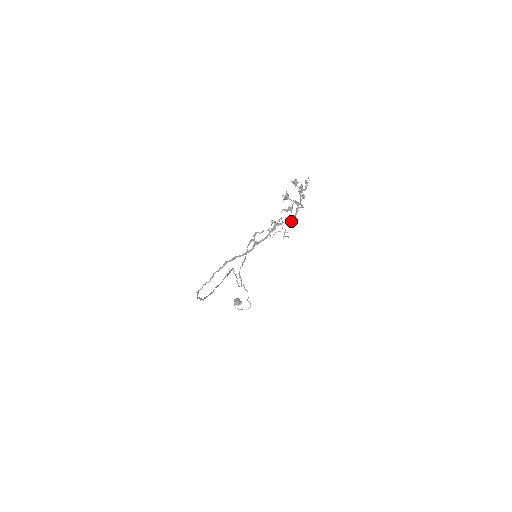
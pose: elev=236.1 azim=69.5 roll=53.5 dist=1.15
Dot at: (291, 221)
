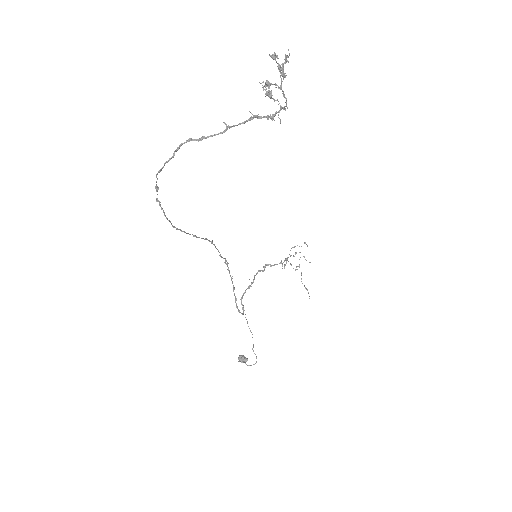
Dot at: (272, 115)
